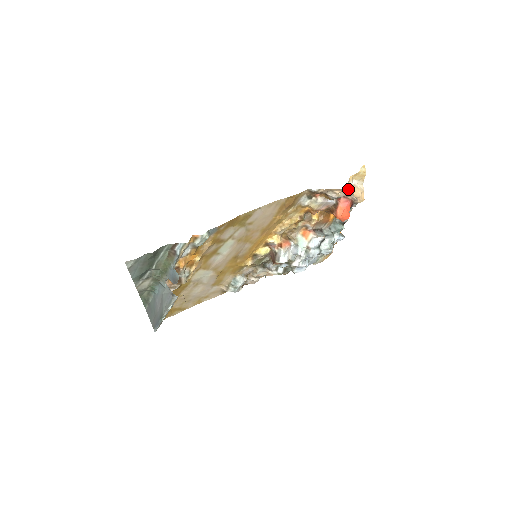
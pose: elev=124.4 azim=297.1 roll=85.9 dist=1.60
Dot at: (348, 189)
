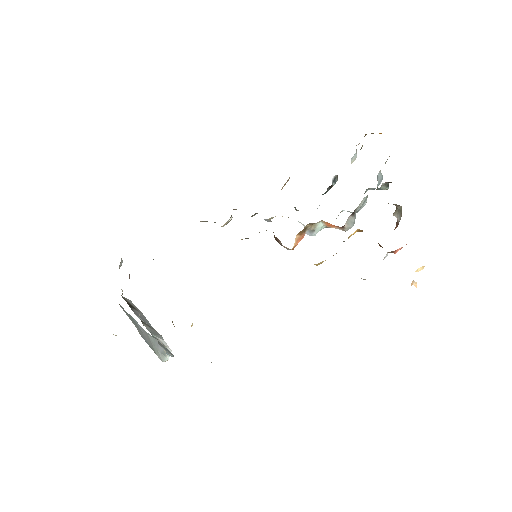
Dot at: occluded
